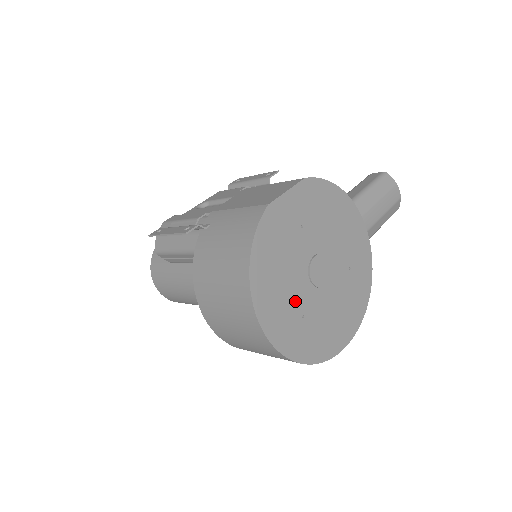
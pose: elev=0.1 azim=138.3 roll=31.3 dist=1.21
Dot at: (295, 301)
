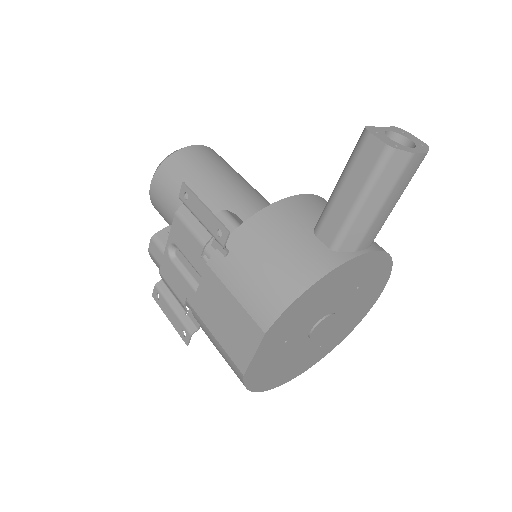
Dot at: (308, 353)
